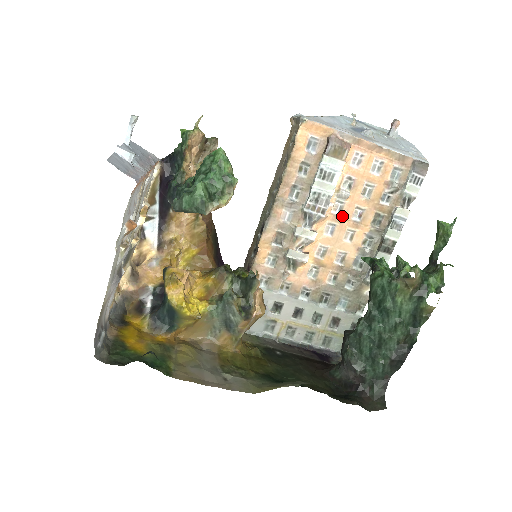
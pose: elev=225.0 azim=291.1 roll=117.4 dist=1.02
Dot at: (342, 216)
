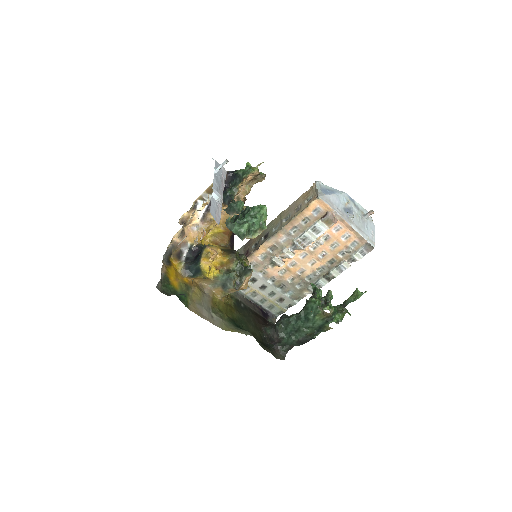
Dot at: (313, 252)
